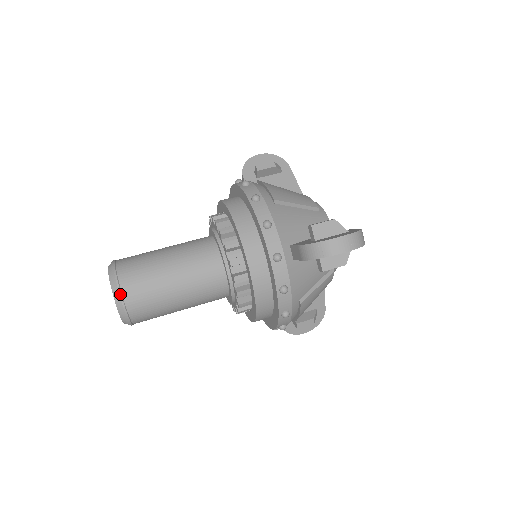
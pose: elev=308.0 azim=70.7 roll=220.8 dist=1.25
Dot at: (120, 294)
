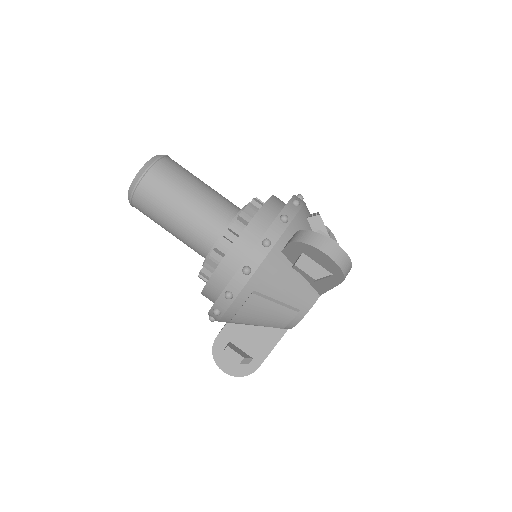
Dot at: occluded
